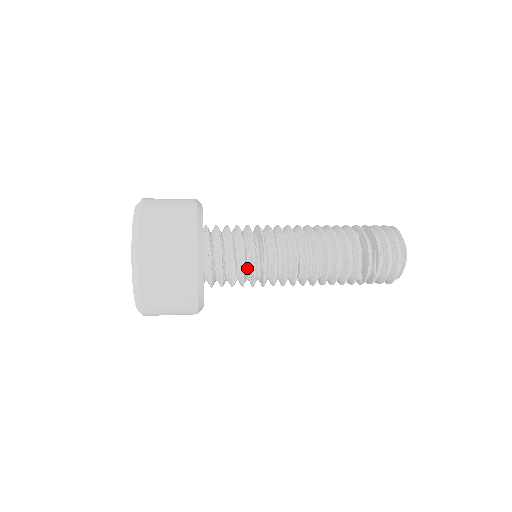
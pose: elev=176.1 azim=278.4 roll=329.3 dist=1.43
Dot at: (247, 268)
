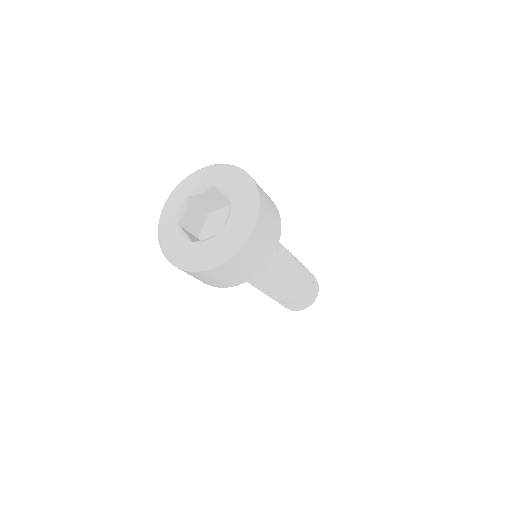
Dot at: occluded
